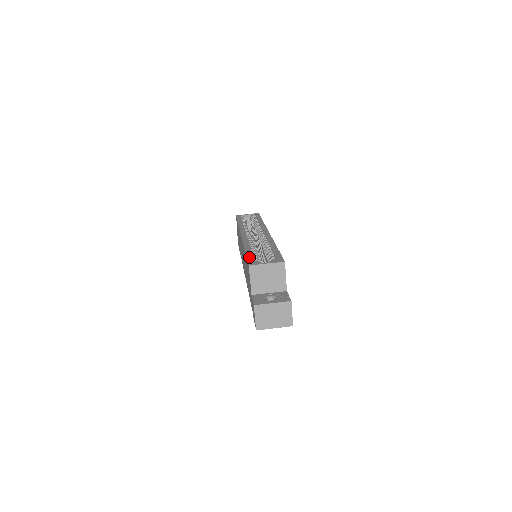
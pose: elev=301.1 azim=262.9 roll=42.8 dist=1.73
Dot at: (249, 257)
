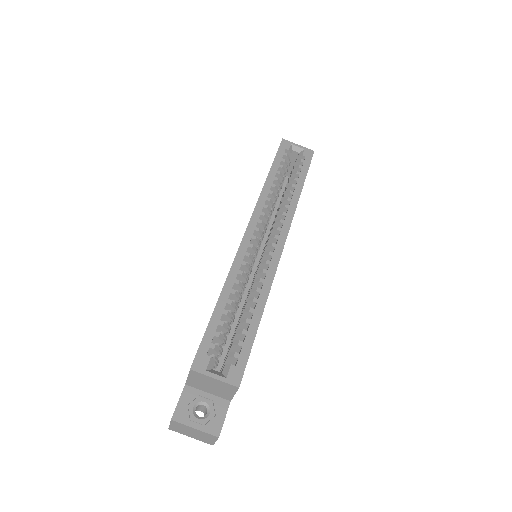
Dot at: (207, 336)
